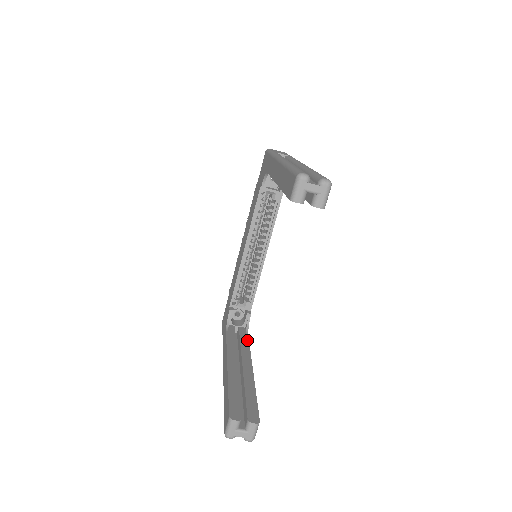
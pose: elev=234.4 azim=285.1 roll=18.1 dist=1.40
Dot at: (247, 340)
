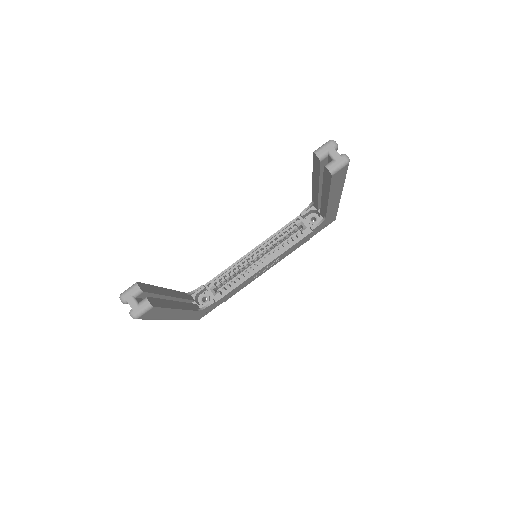
Dot at: (195, 309)
